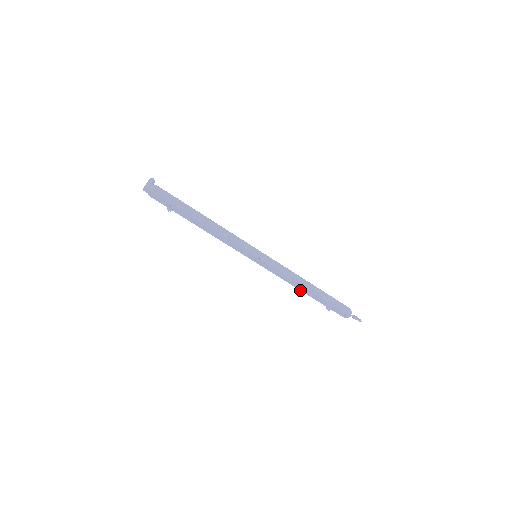
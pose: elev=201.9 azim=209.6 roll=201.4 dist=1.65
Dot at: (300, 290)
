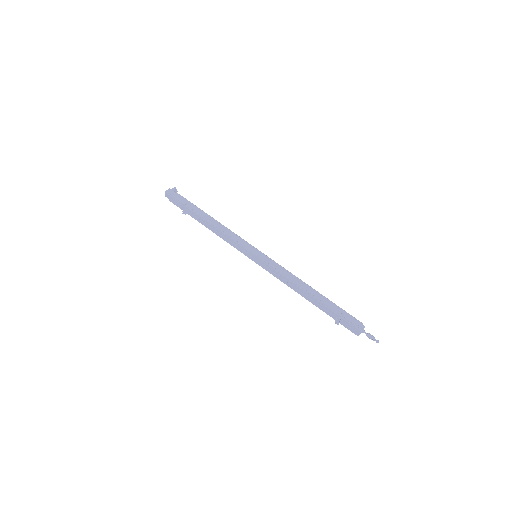
Dot at: (302, 296)
